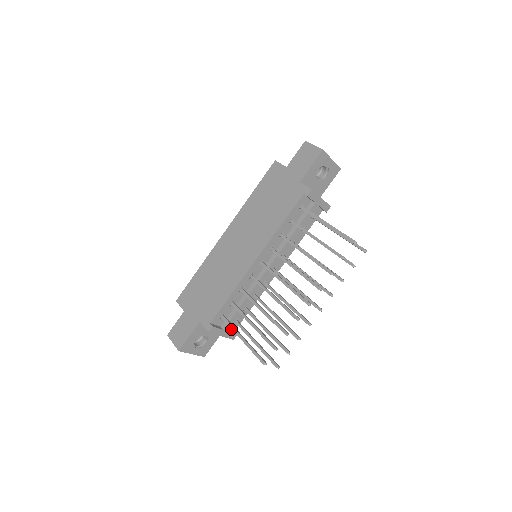
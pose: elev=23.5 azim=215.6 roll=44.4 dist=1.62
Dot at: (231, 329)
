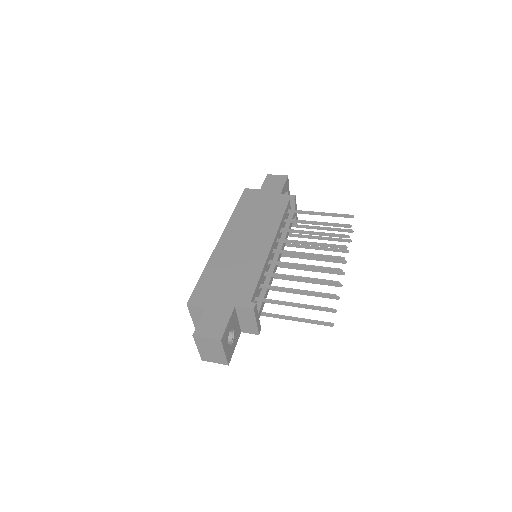
Dot at: occluded
